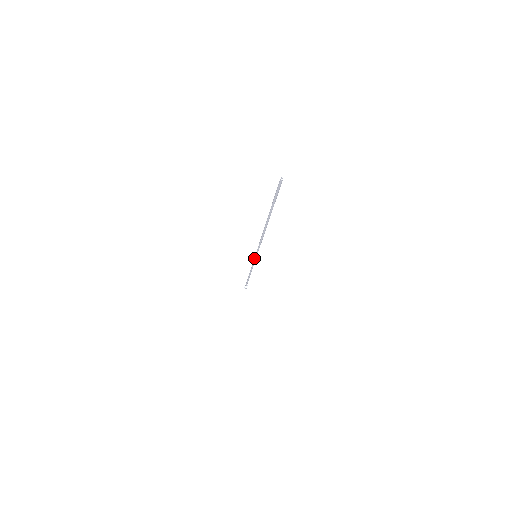
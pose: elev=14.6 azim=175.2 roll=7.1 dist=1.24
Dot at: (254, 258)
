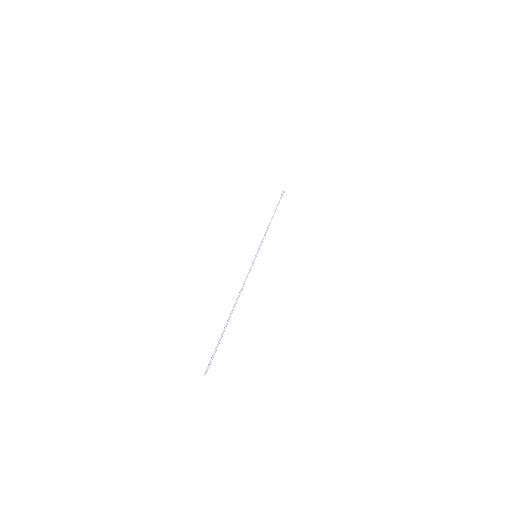
Dot at: (257, 252)
